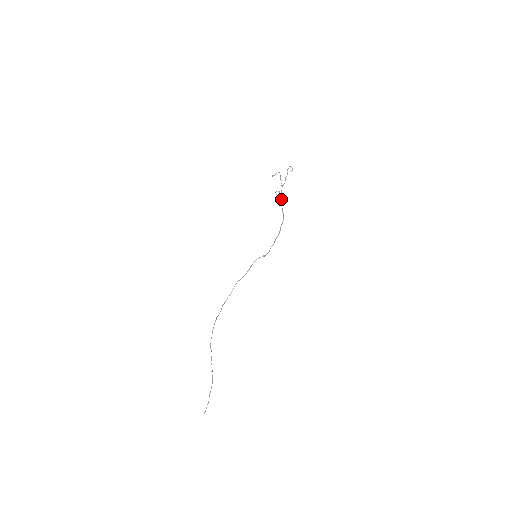
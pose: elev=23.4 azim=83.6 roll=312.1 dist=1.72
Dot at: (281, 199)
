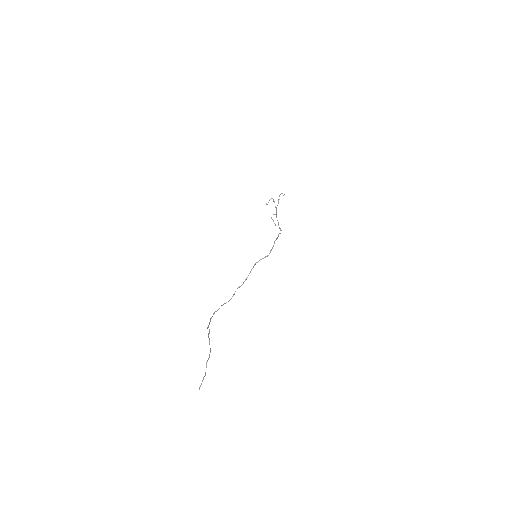
Dot at: occluded
